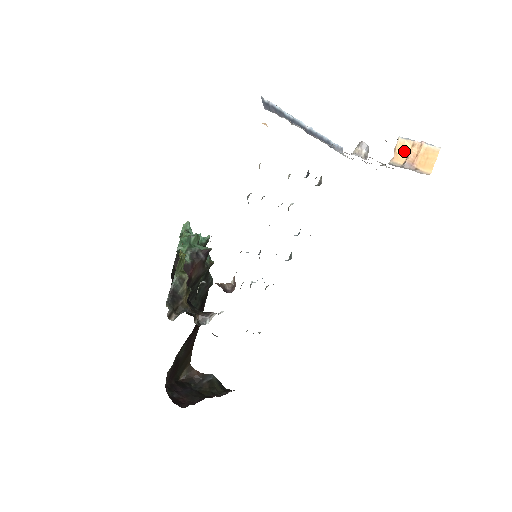
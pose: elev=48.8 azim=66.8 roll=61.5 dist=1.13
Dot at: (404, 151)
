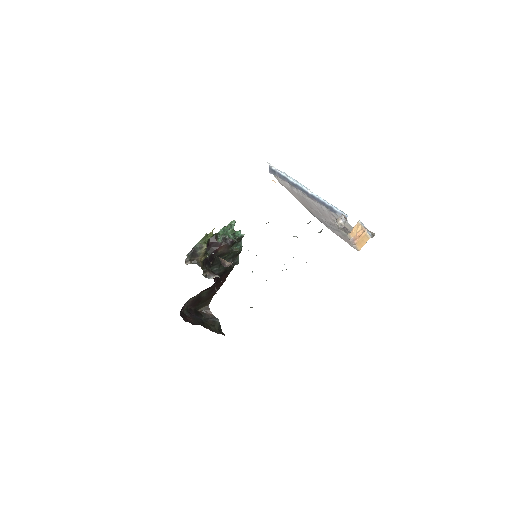
Dot at: (357, 230)
